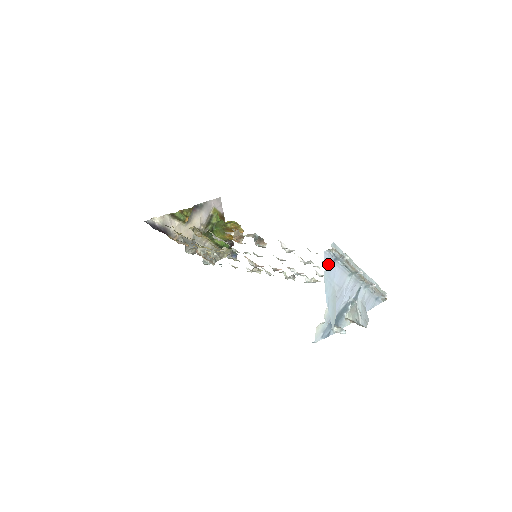
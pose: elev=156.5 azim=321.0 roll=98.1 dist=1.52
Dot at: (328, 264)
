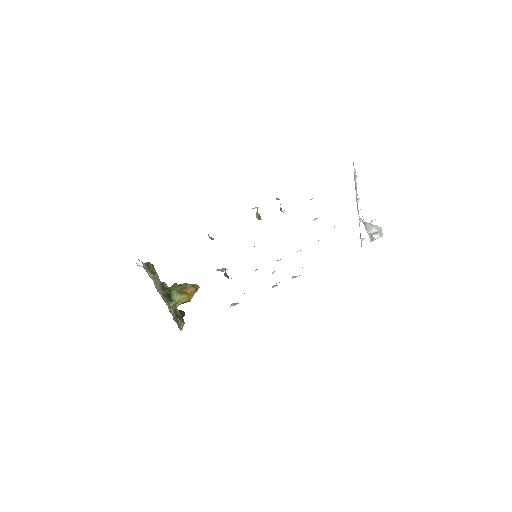
Dot at: occluded
